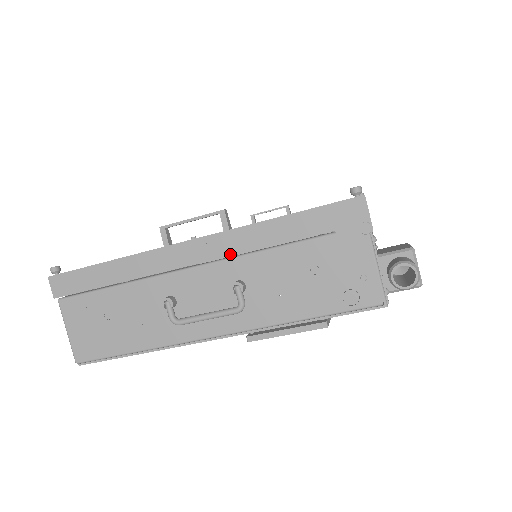
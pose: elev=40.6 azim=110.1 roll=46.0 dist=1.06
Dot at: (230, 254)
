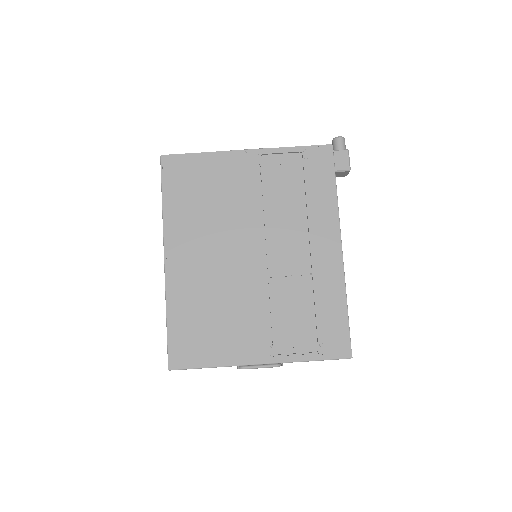
Dot at: occluded
